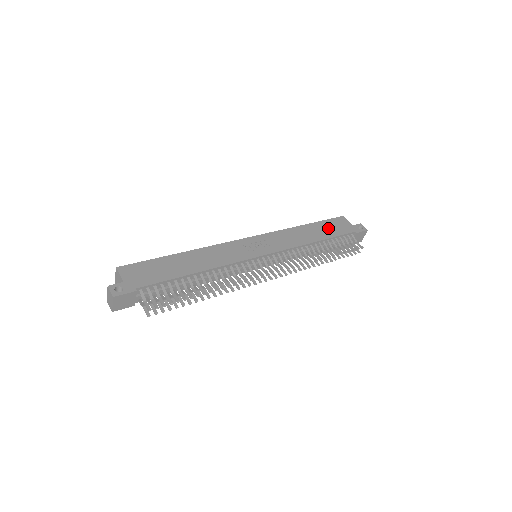
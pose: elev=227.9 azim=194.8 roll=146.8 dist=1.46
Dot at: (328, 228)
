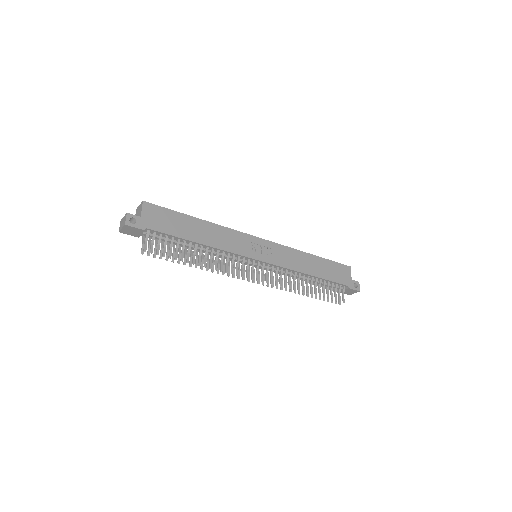
Dot at: (330, 269)
